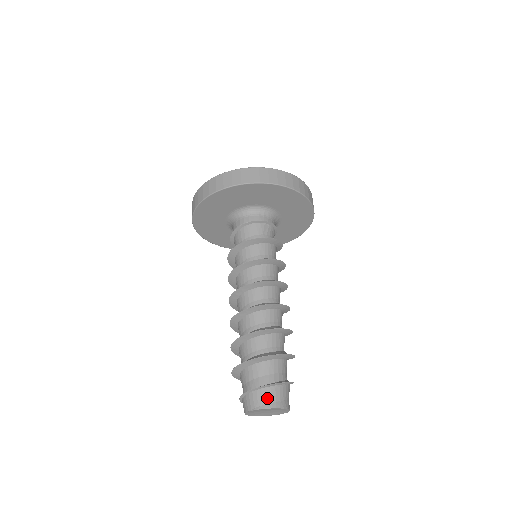
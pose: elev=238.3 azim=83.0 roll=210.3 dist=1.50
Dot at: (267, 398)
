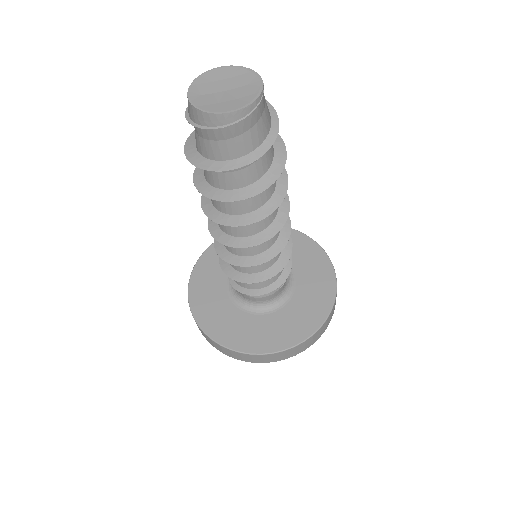
Dot at: occluded
